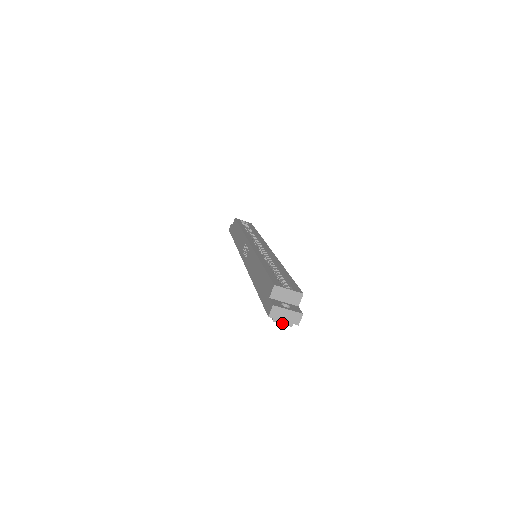
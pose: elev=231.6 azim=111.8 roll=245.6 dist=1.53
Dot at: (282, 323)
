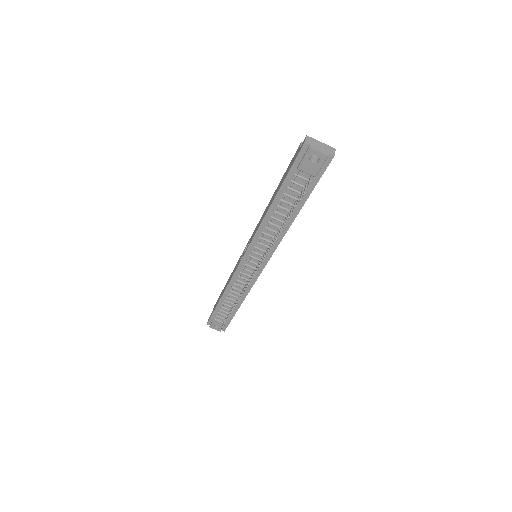
Dot at: (318, 151)
